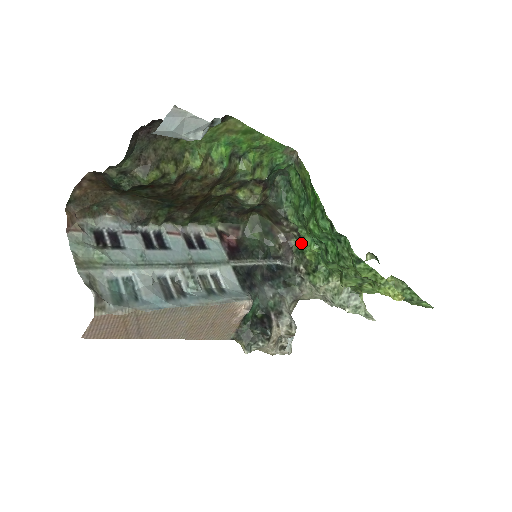
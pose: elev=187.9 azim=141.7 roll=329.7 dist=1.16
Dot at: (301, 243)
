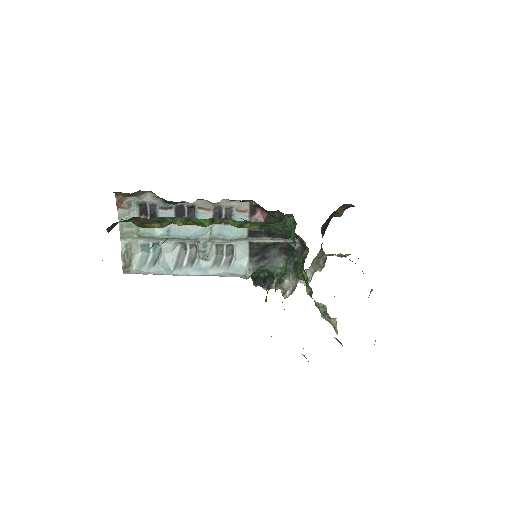
Dot at: (305, 258)
